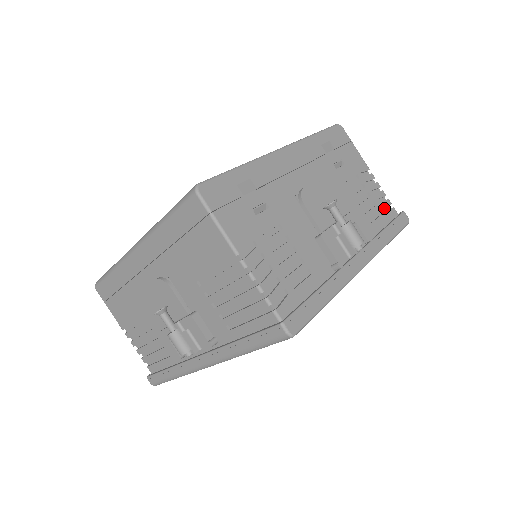
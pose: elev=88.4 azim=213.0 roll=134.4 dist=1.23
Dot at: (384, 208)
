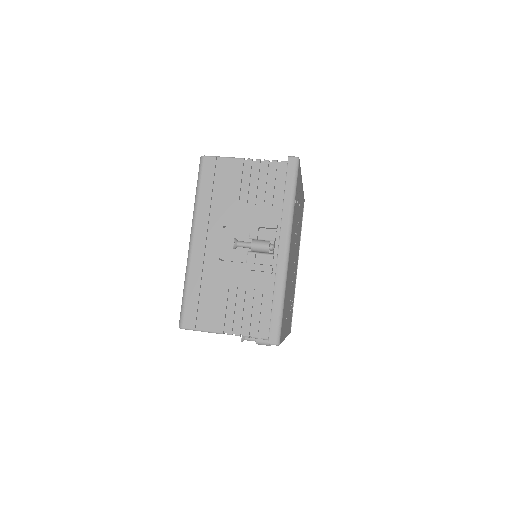
Dot at: occluded
